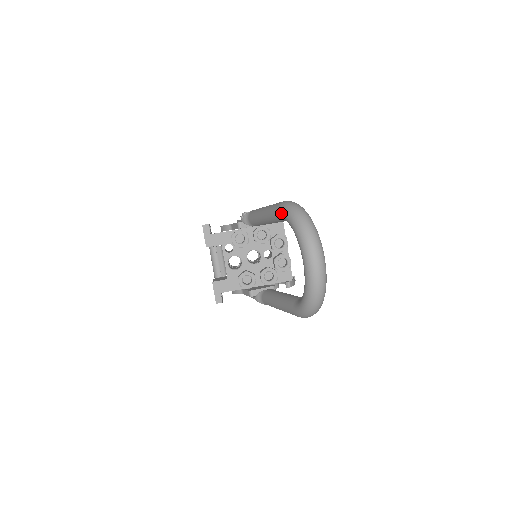
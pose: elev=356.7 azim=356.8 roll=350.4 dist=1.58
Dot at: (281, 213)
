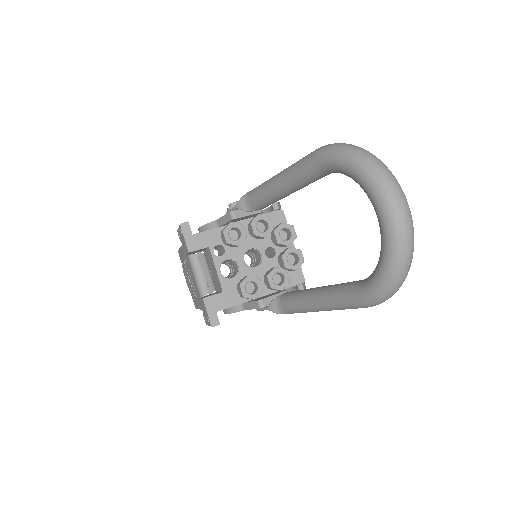
Dot at: (323, 160)
